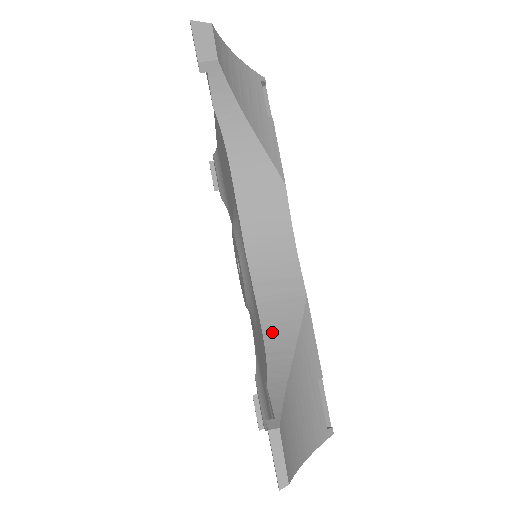
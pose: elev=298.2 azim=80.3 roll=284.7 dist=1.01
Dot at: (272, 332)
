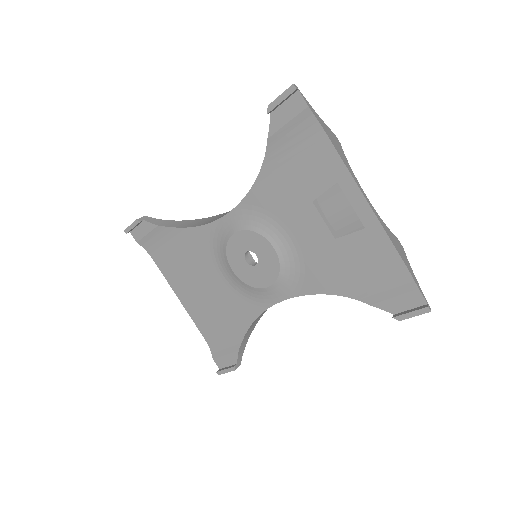
Dot at: occluded
